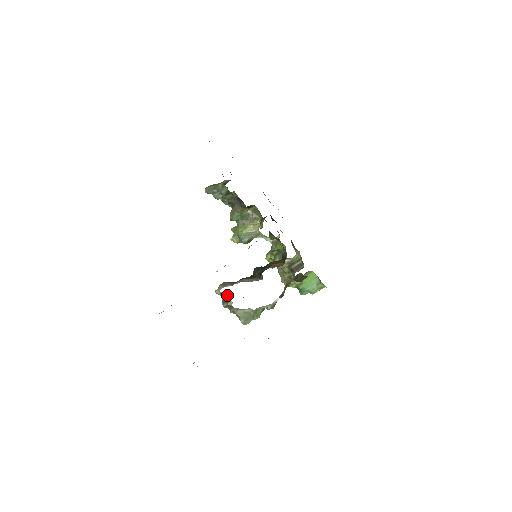
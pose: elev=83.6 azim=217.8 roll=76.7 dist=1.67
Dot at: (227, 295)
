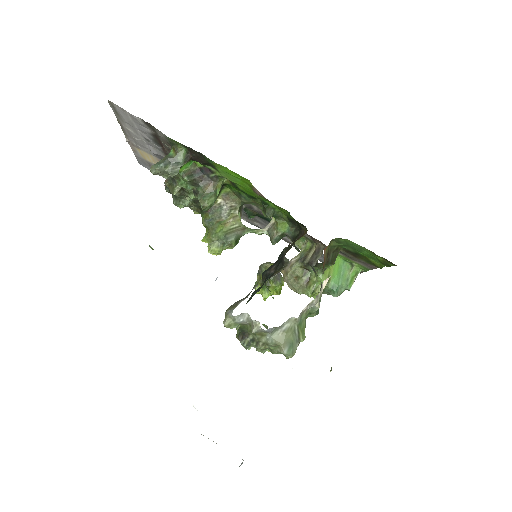
Dot at: (246, 317)
